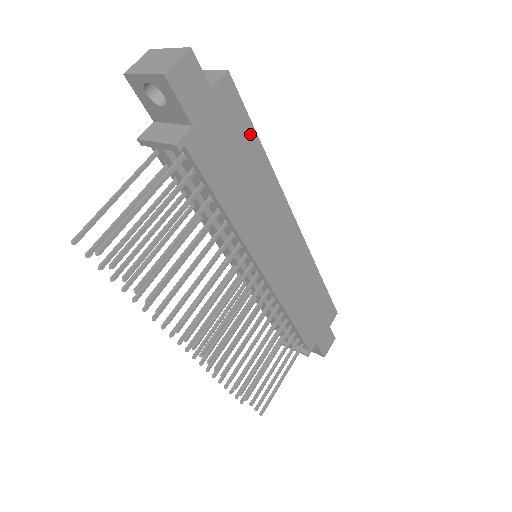
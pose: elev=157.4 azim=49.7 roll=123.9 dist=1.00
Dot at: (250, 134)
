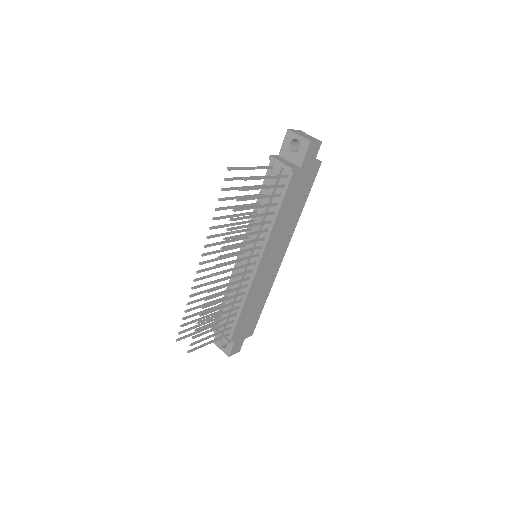
Dot at: (307, 194)
